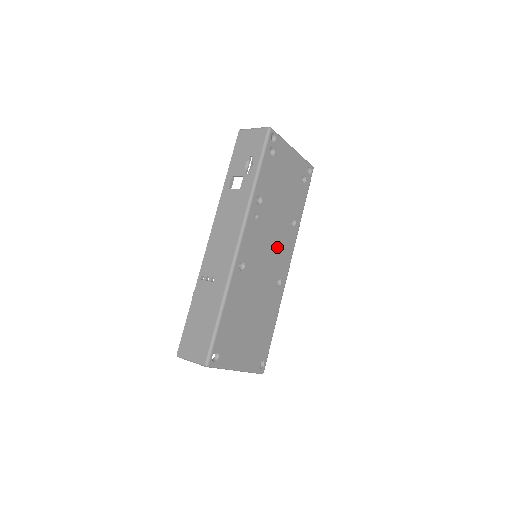
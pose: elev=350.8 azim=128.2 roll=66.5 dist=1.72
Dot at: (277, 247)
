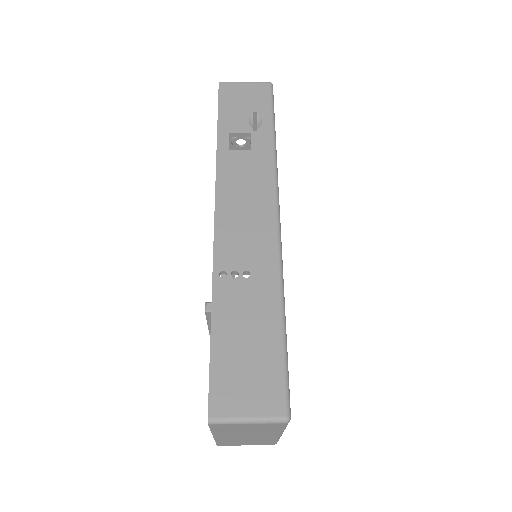
Dot at: occluded
